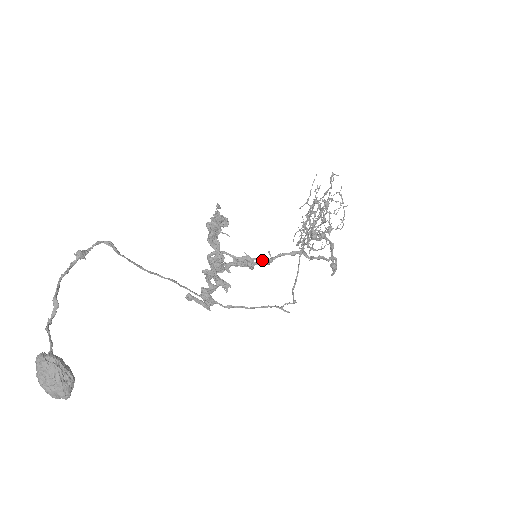
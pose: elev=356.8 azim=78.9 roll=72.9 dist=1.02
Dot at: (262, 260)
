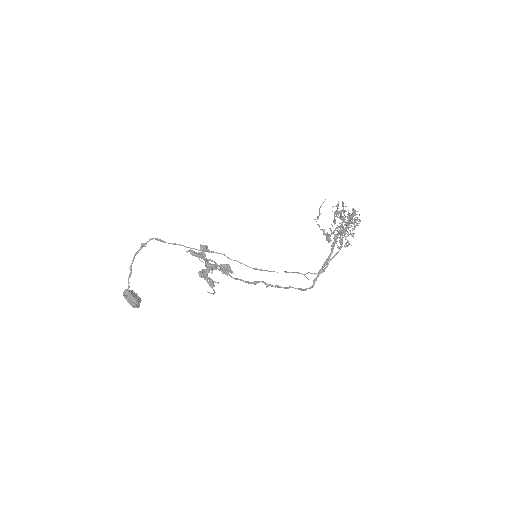
Dot at: (231, 277)
